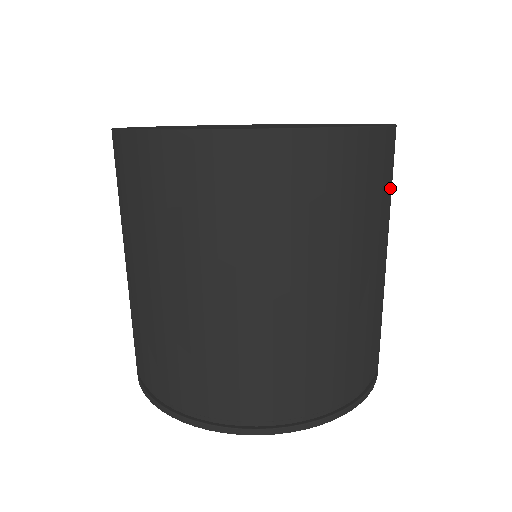
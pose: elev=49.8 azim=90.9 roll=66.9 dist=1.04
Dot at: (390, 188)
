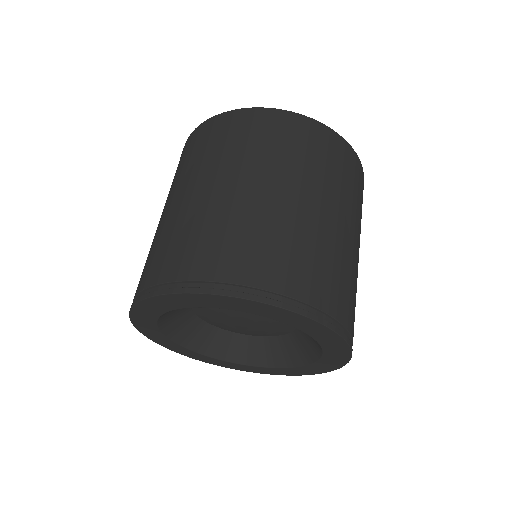
Dot at: (361, 205)
